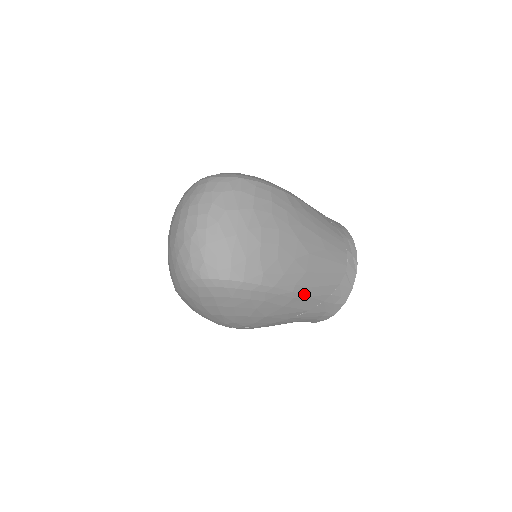
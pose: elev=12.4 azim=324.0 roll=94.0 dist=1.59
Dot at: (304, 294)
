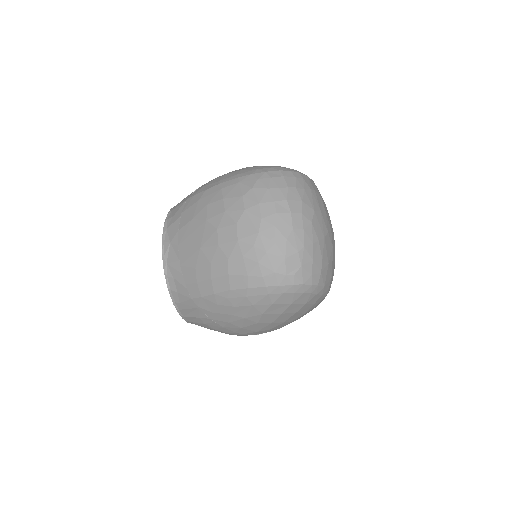
Dot at: occluded
